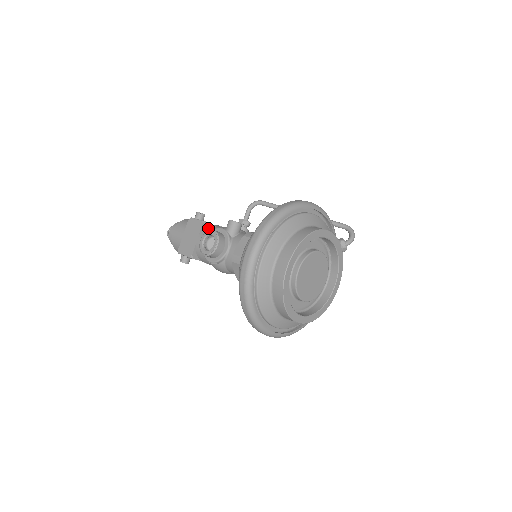
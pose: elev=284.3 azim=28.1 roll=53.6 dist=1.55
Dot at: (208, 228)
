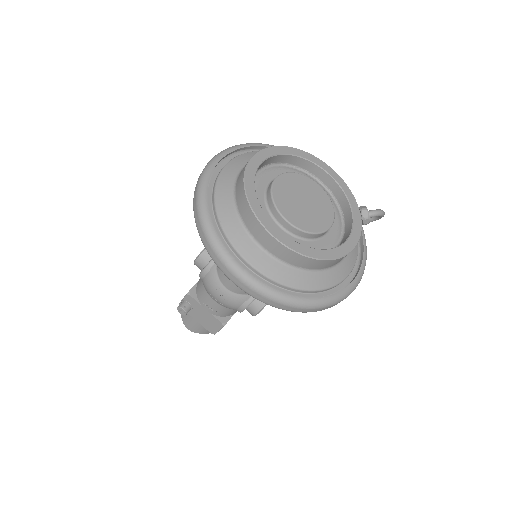
Dot at: occluded
